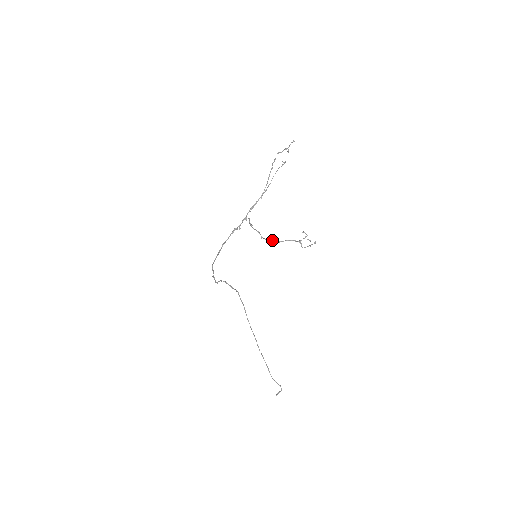
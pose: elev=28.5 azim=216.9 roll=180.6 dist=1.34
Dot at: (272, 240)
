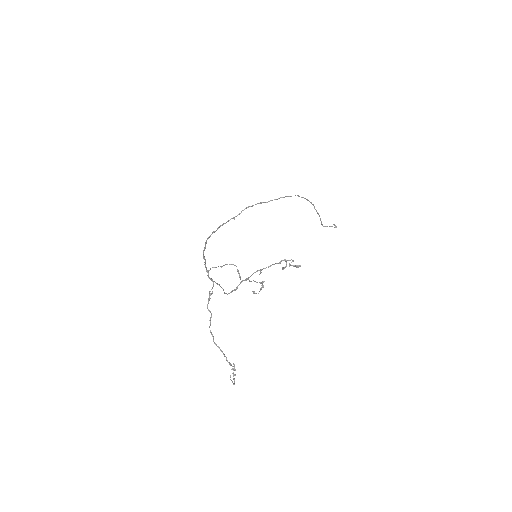
Dot at: occluded
